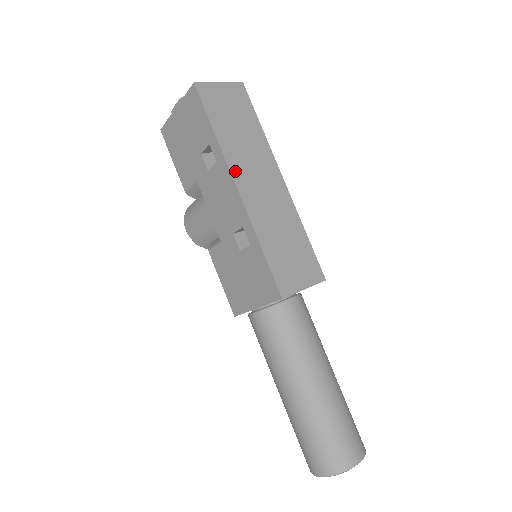
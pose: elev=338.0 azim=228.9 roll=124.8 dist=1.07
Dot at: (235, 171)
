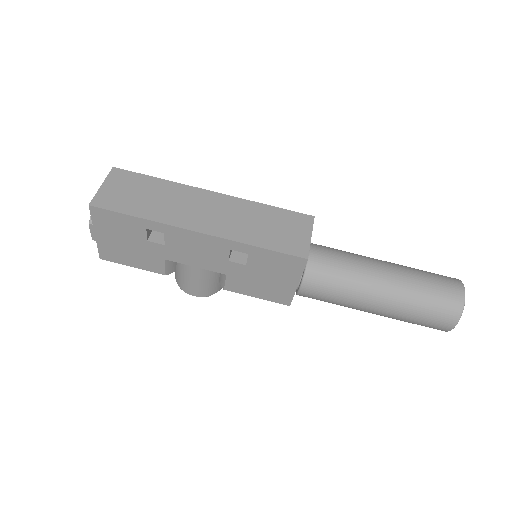
Dot at: (183, 224)
